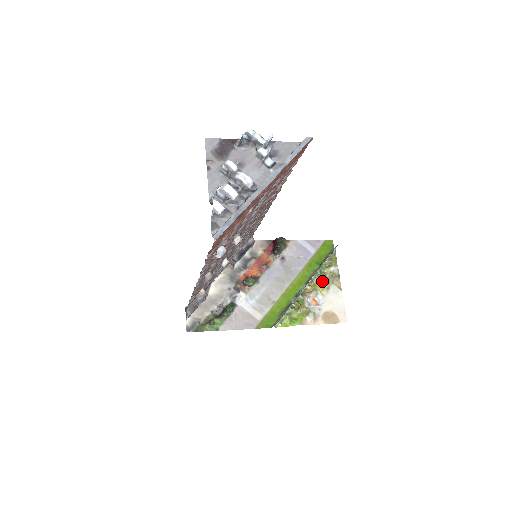
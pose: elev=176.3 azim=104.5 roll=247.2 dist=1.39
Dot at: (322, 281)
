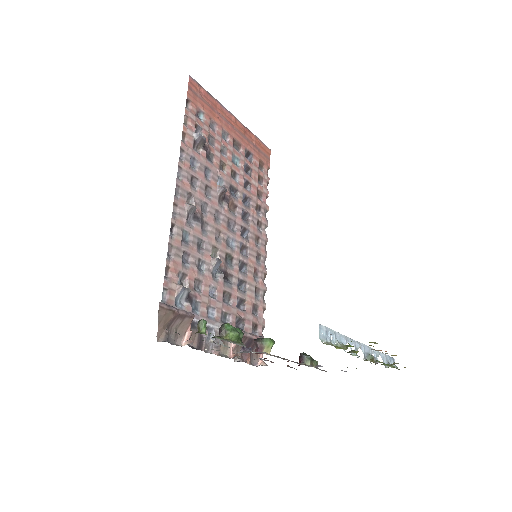
Dot at: occluded
